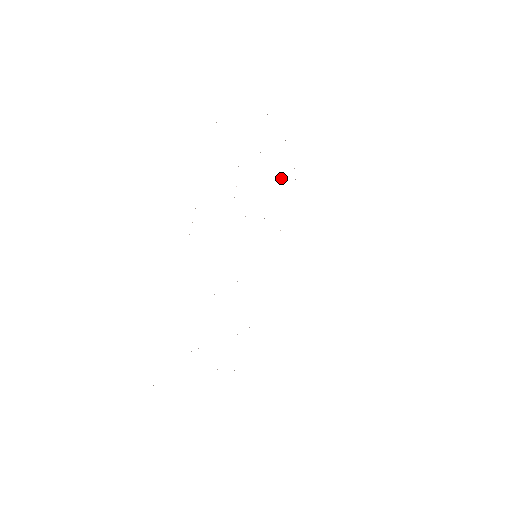
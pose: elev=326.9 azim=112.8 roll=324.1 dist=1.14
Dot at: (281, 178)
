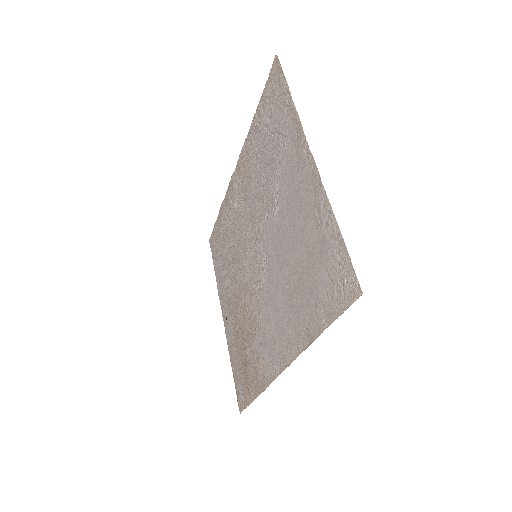
Dot at: (235, 204)
